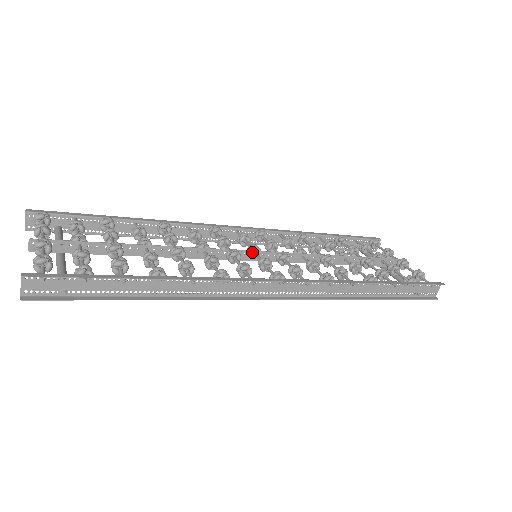
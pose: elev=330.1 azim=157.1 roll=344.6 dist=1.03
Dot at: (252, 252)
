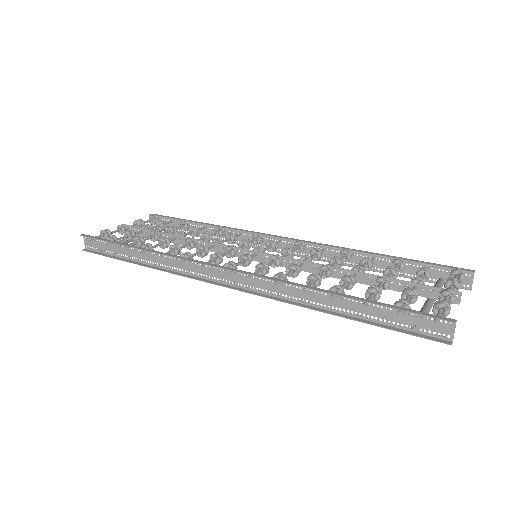
Dot at: (251, 251)
